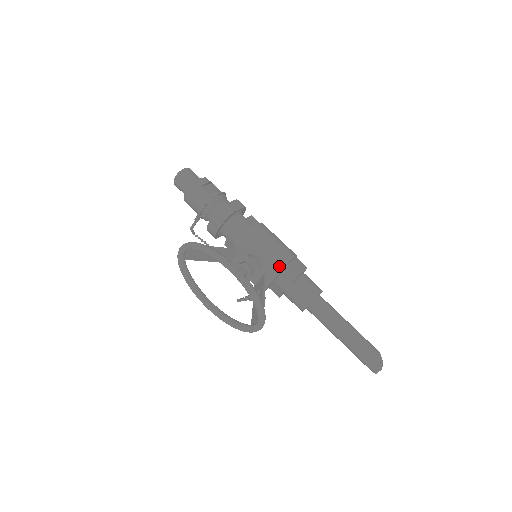
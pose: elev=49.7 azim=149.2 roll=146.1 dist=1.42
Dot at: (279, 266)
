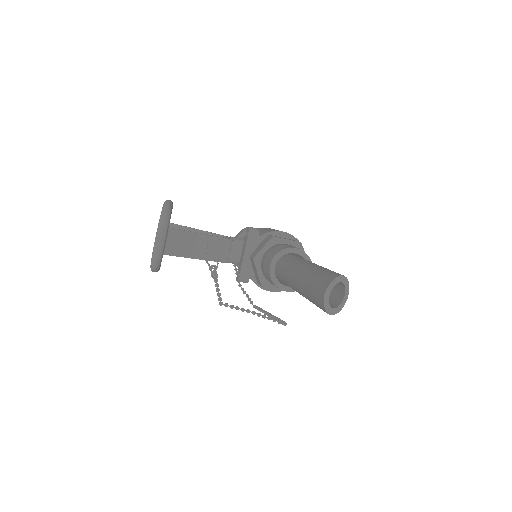
Dot at: (248, 228)
